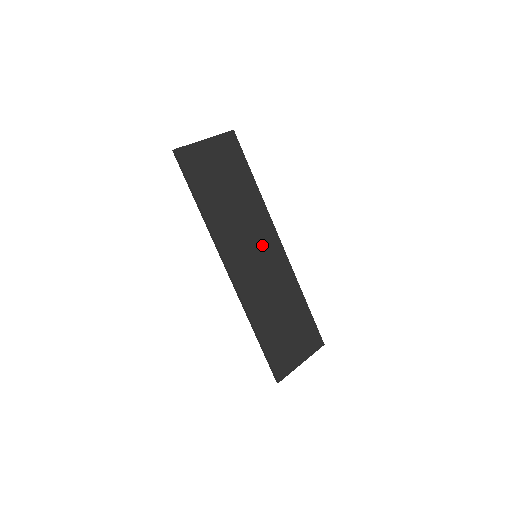
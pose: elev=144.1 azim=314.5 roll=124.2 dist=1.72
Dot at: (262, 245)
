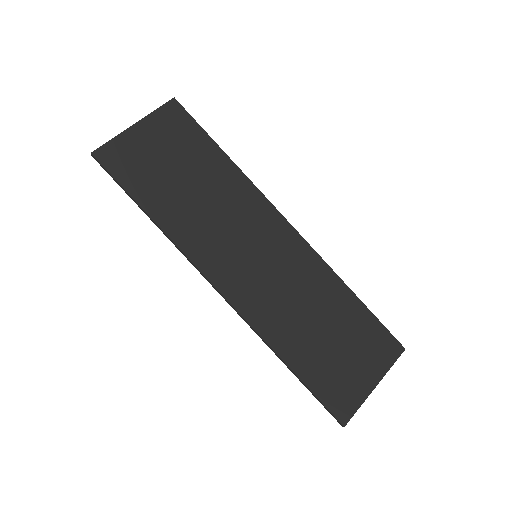
Dot at: (261, 238)
